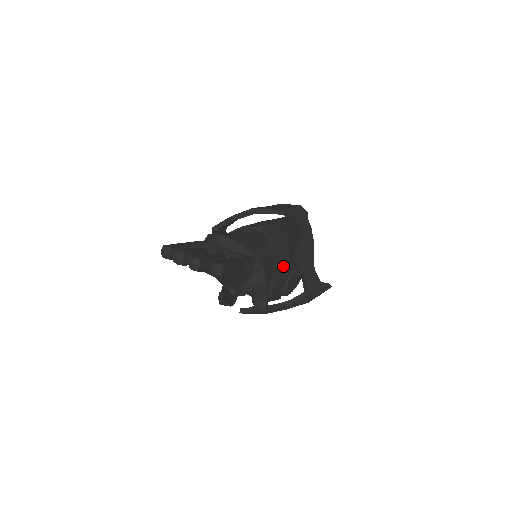
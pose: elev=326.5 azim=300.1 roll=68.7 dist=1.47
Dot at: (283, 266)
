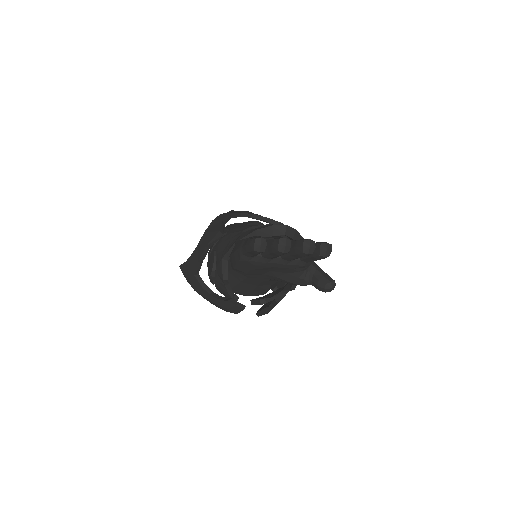
Dot at: occluded
